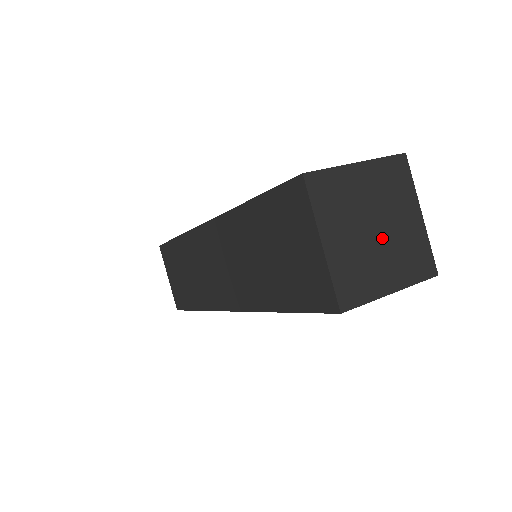
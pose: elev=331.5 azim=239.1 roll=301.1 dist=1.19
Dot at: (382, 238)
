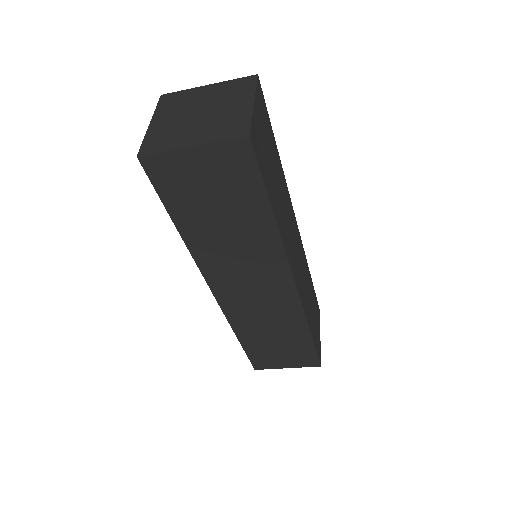
Dot at: (203, 118)
